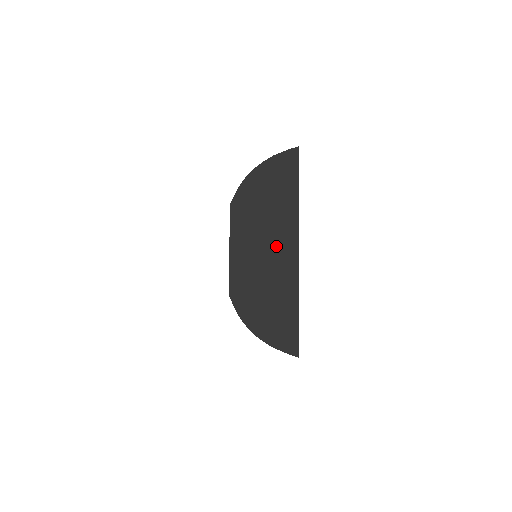
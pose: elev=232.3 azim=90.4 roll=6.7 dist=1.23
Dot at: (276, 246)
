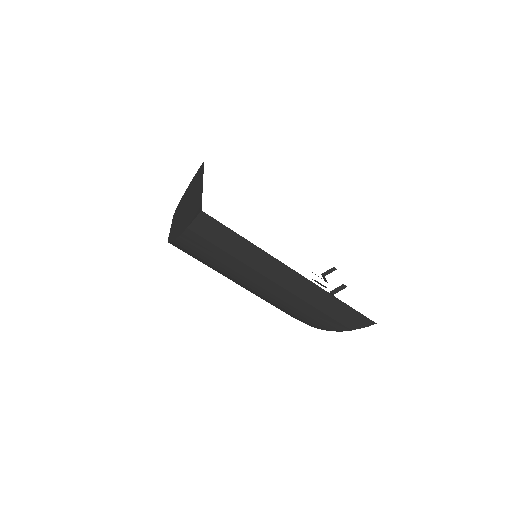
Dot at: (192, 195)
